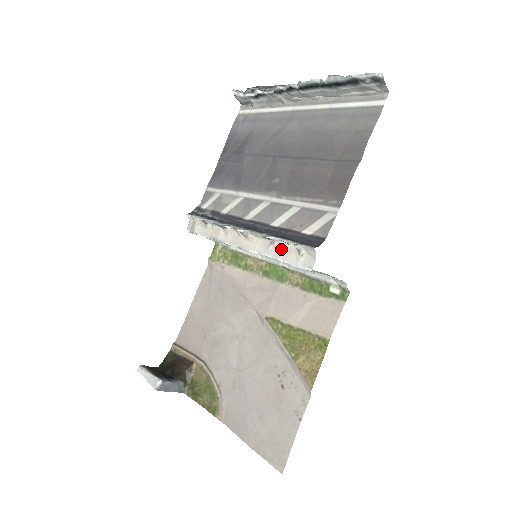
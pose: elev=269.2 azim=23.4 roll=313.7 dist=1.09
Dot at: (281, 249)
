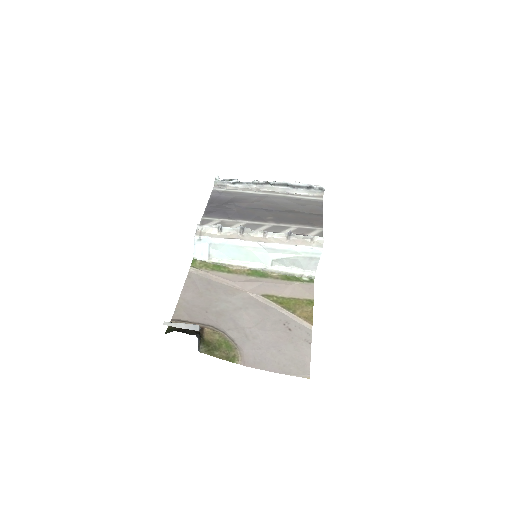
Dot at: (296, 241)
